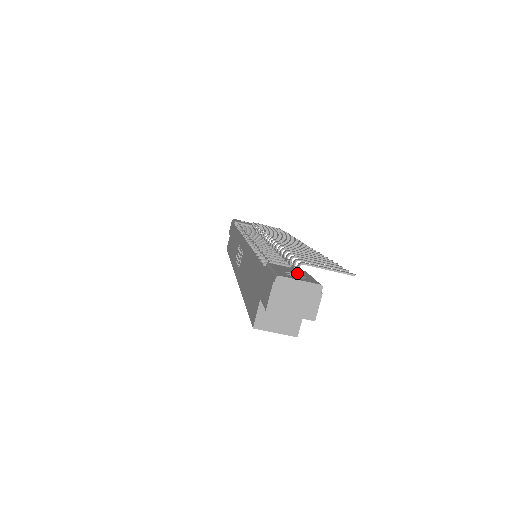
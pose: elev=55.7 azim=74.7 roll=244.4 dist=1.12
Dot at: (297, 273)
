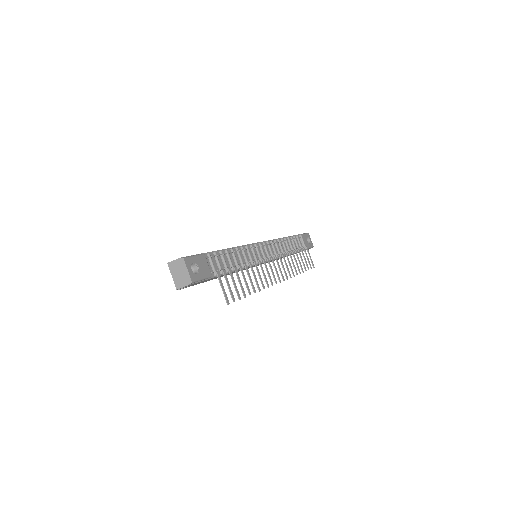
Dot at: (201, 270)
